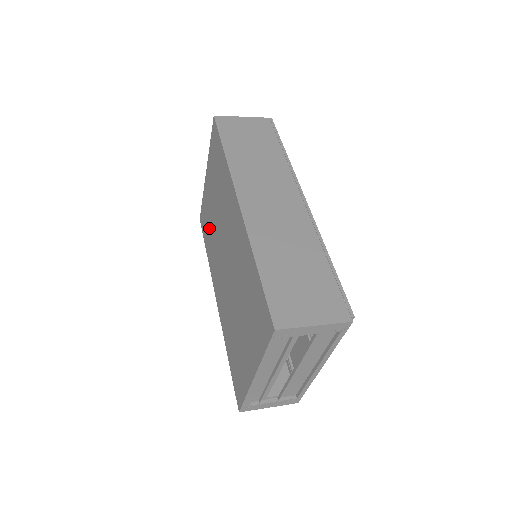
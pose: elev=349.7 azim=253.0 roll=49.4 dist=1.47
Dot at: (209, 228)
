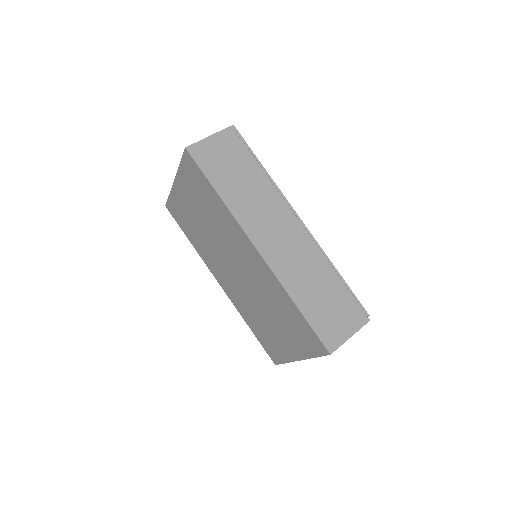
Dot at: (192, 228)
